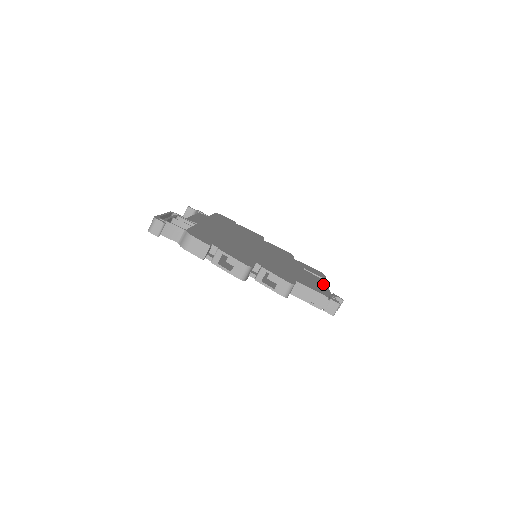
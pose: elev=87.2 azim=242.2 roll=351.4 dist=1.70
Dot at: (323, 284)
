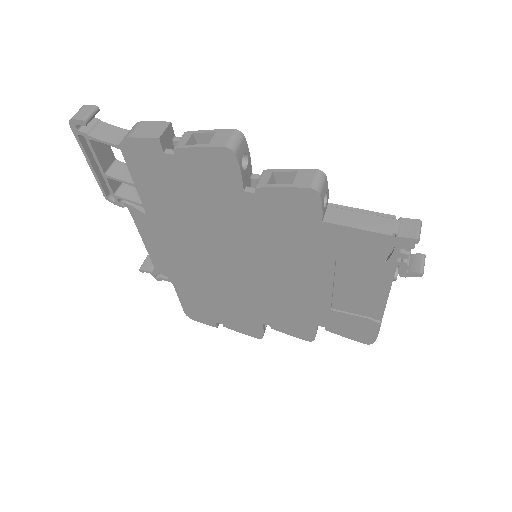
Dot at: occluded
